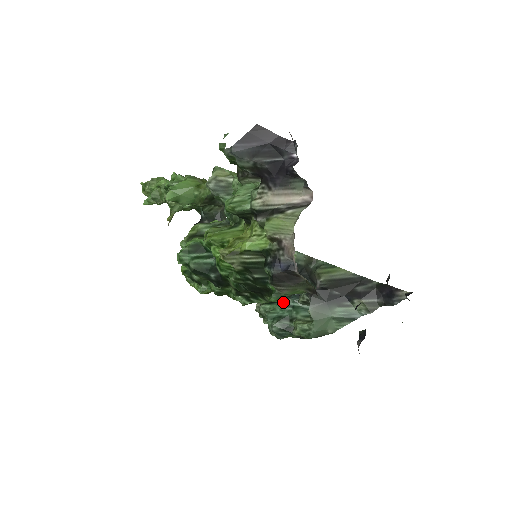
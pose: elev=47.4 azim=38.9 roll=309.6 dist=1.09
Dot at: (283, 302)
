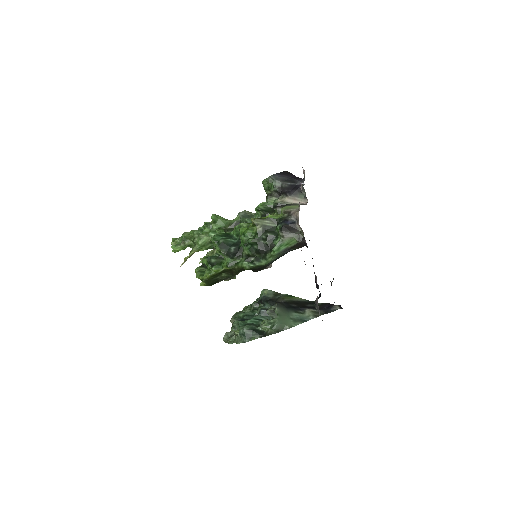
Dot at: (253, 317)
